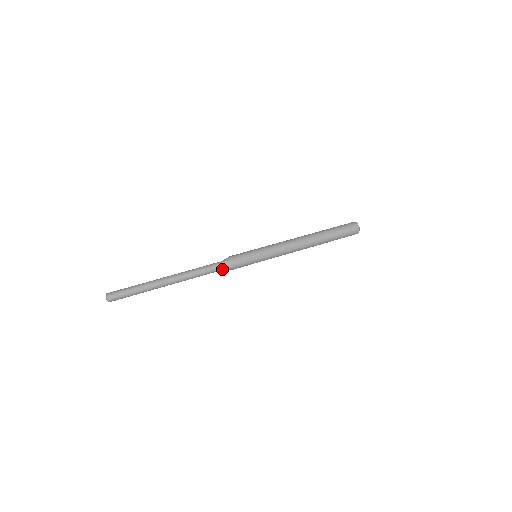
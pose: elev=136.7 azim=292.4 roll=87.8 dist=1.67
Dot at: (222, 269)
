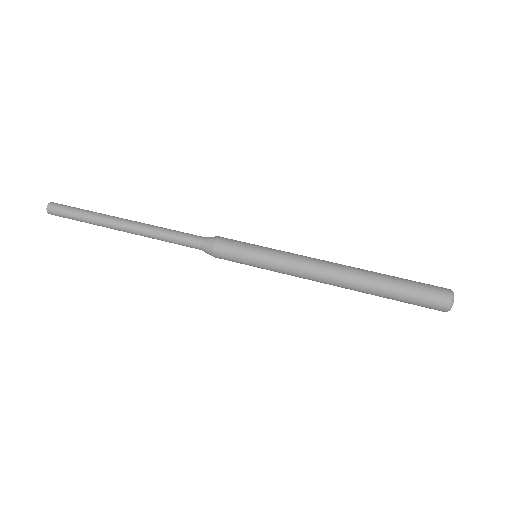
Dot at: (198, 246)
